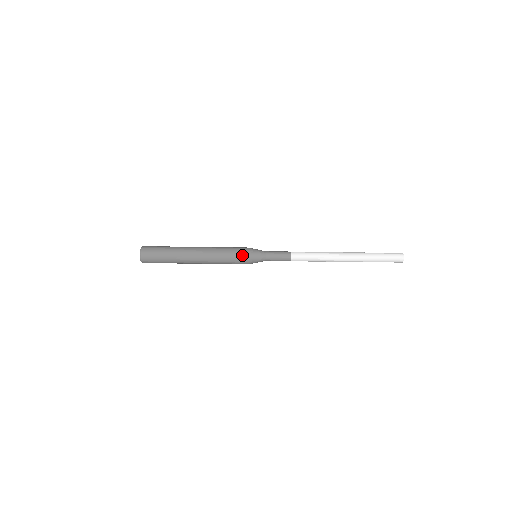
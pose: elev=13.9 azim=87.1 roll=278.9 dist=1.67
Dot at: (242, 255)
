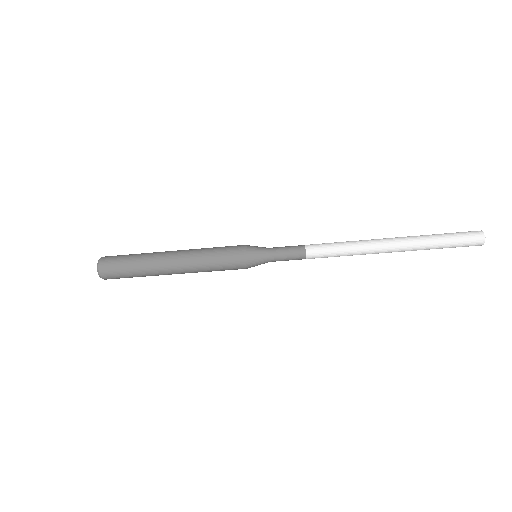
Dot at: (234, 247)
